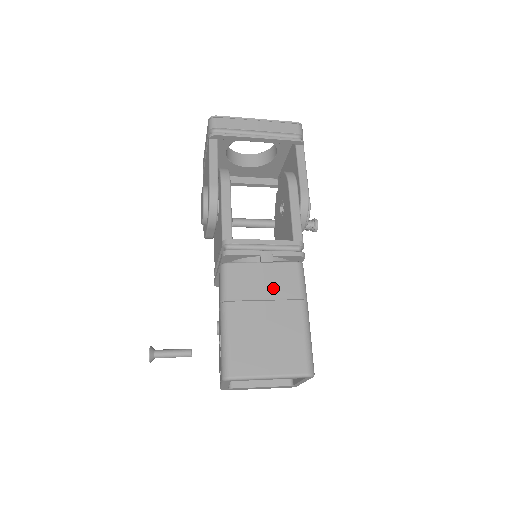
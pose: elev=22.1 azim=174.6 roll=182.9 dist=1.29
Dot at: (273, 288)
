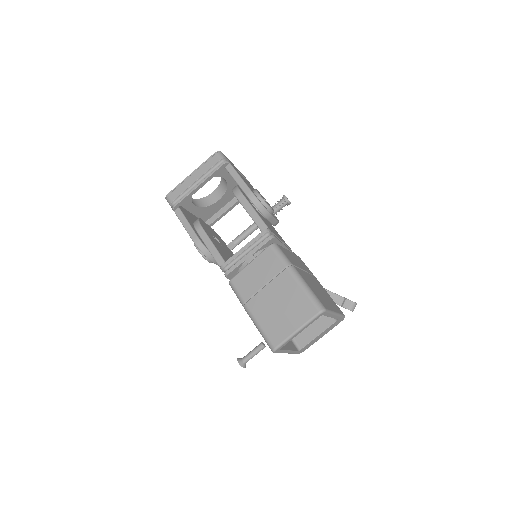
Dot at: (265, 274)
